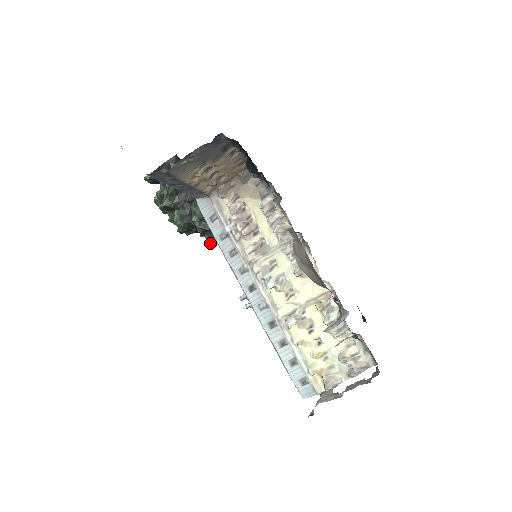
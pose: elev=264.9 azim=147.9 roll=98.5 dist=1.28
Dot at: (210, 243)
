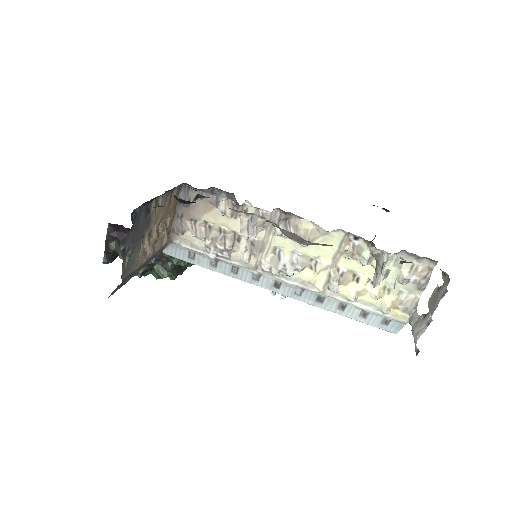
Dot at: occluded
